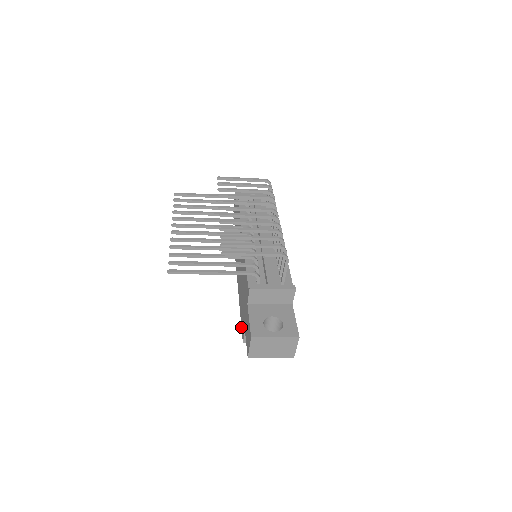
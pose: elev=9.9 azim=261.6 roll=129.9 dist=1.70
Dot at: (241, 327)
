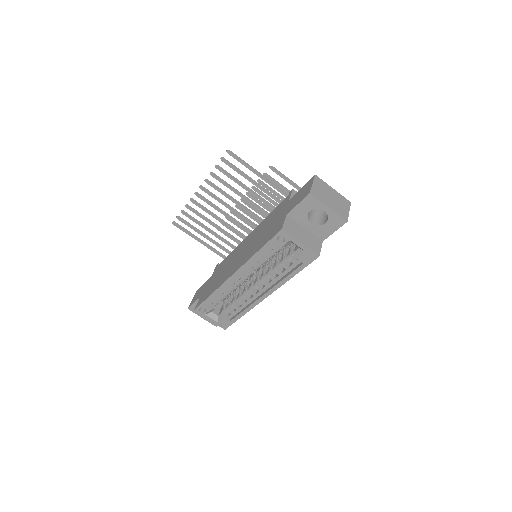
Dot at: (268, 241)
